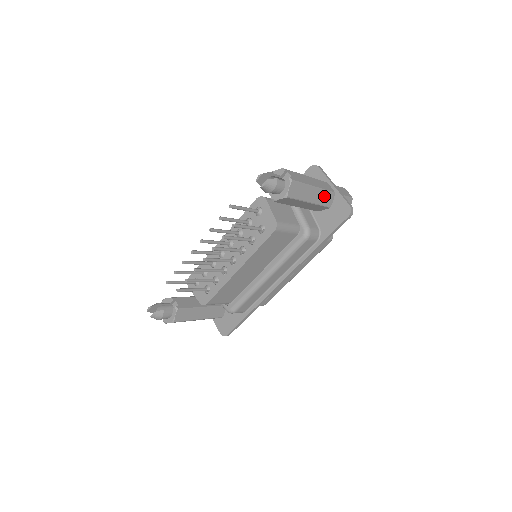
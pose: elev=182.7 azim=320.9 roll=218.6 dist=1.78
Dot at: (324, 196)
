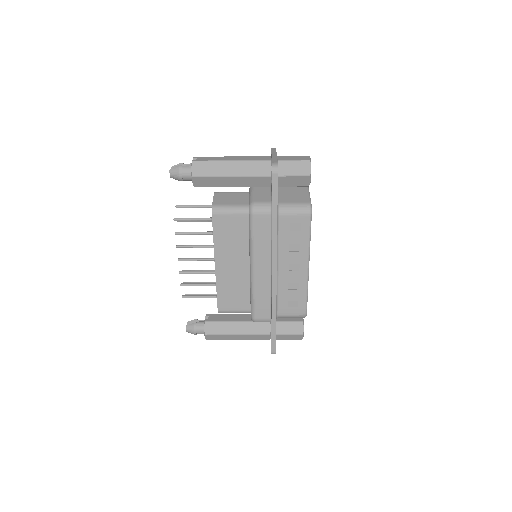
Dot at: (252, 167)
